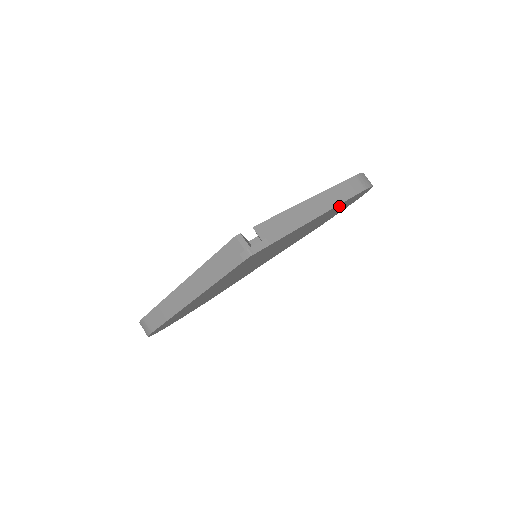
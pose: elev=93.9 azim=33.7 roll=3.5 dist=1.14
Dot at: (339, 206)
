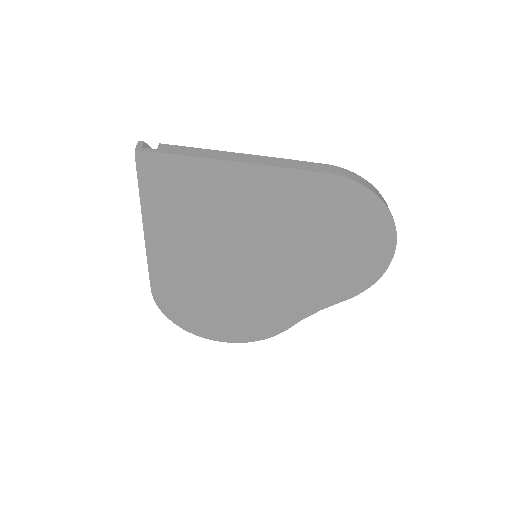
Dot at: (299, 185)
